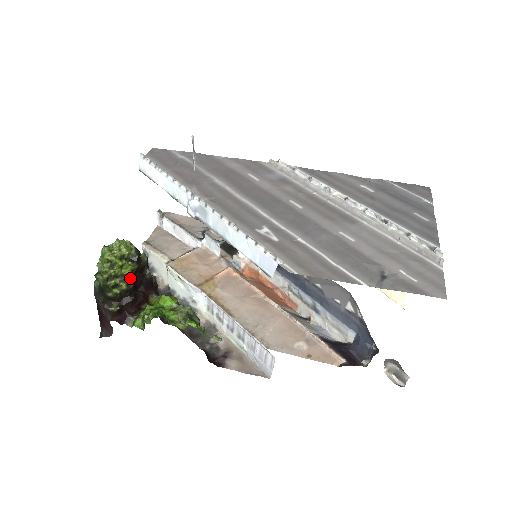
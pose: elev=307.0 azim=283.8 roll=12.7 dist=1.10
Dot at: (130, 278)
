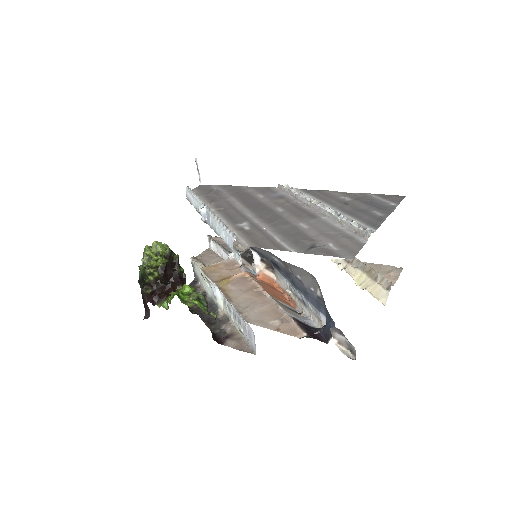
Dot at: (161, 269)
